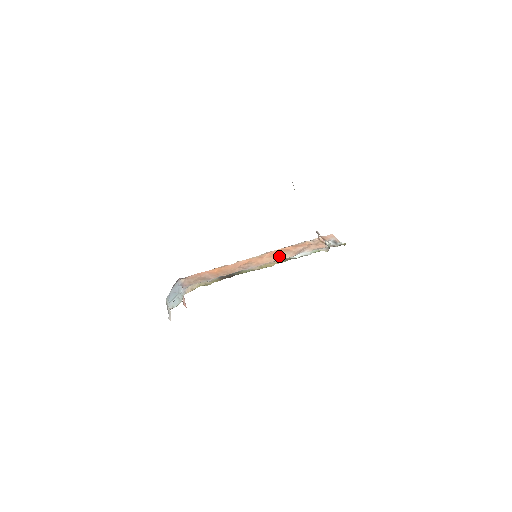
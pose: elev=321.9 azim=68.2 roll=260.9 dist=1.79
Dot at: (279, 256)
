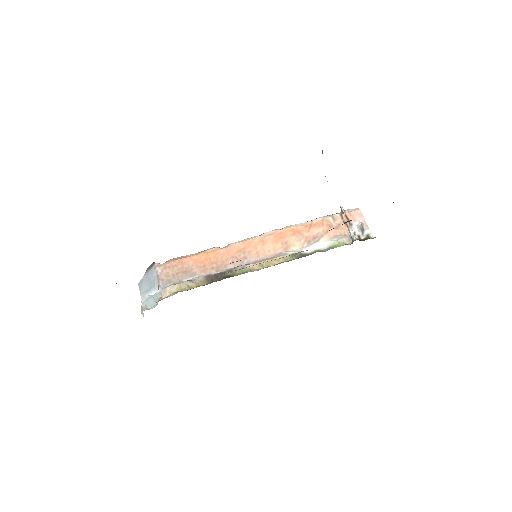
Dot at: (286, 243)
